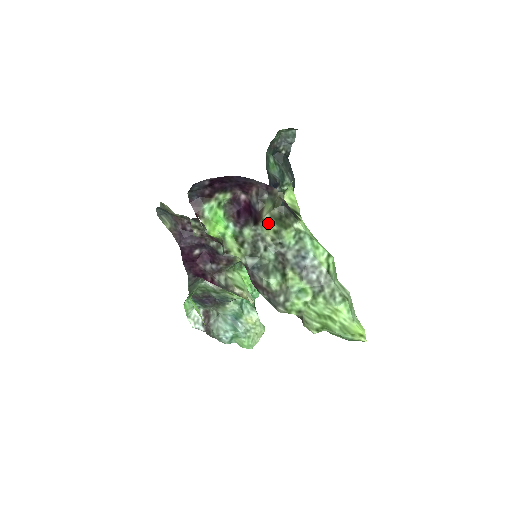
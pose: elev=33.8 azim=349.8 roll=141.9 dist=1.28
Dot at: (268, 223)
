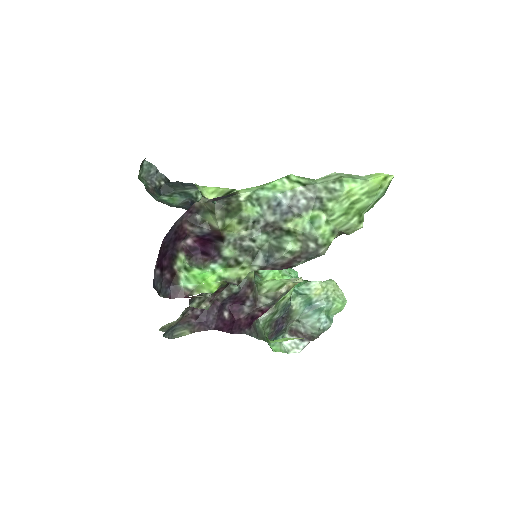
Dot at: (227, 226)
